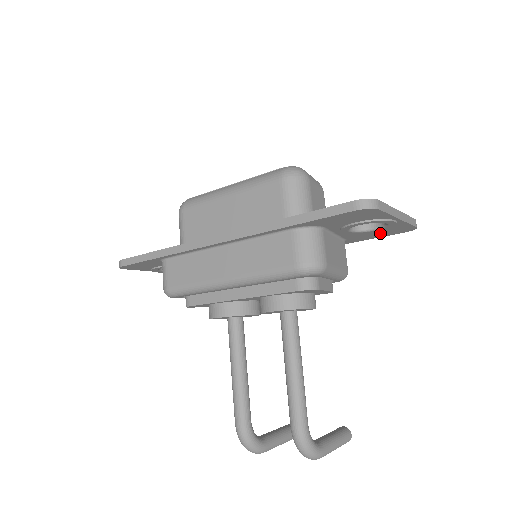
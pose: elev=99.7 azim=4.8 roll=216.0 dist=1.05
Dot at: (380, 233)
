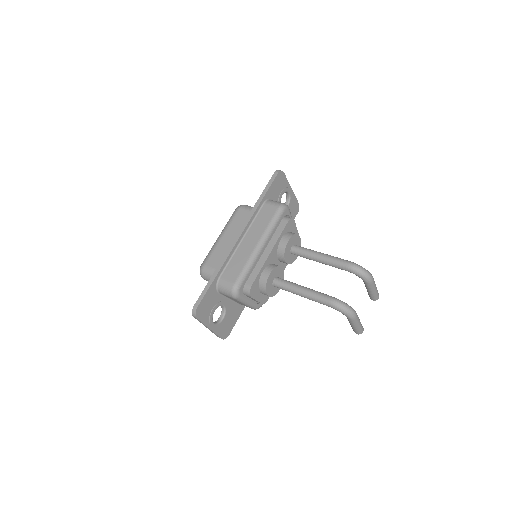
Dot at: occluded
